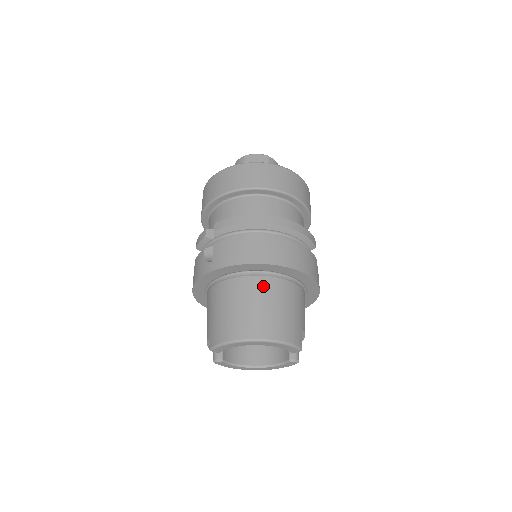
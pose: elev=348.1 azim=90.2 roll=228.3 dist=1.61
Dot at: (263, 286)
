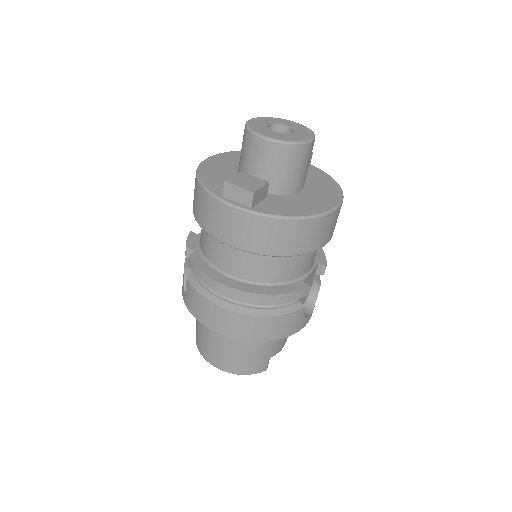
Dot at: occluded
